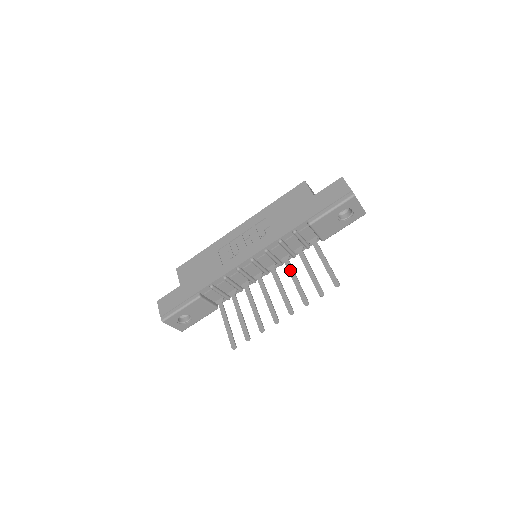
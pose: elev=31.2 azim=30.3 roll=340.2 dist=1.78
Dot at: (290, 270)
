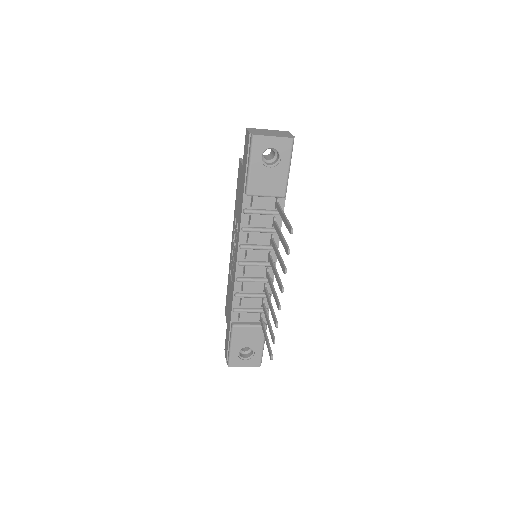
Dot at: (274, 248)
